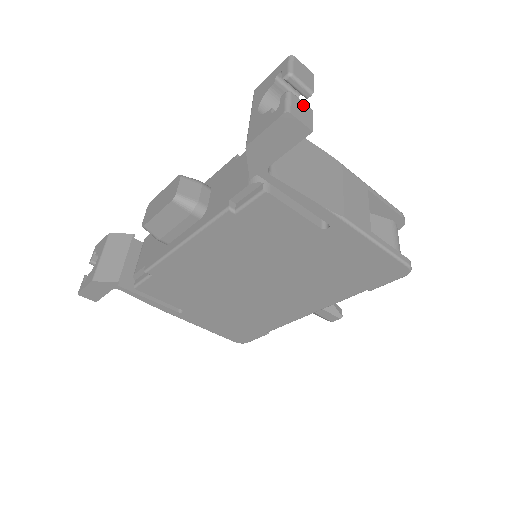
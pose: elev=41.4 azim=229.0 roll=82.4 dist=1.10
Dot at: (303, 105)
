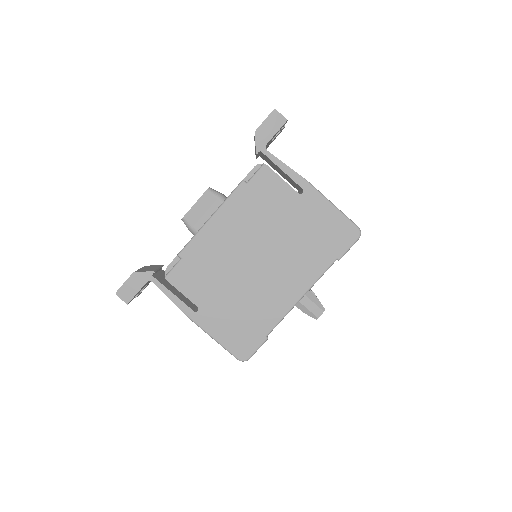
Dot at: occluded
